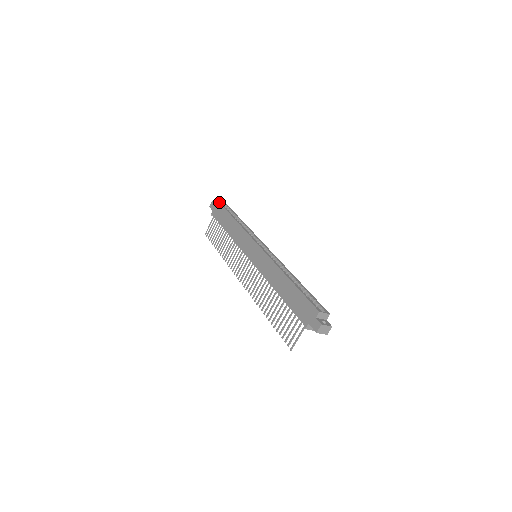
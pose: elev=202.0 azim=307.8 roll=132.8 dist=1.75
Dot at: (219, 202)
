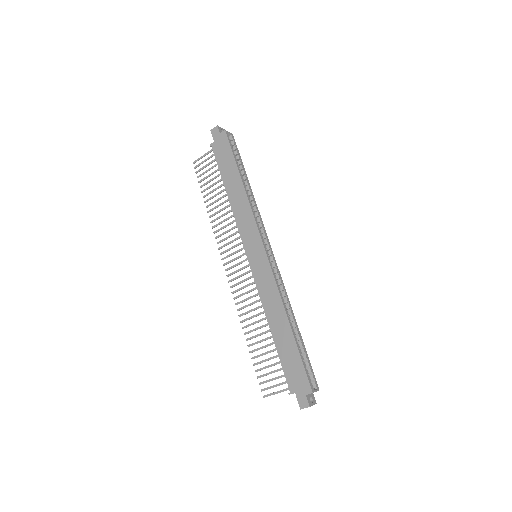
Dot at: (228, 139)
